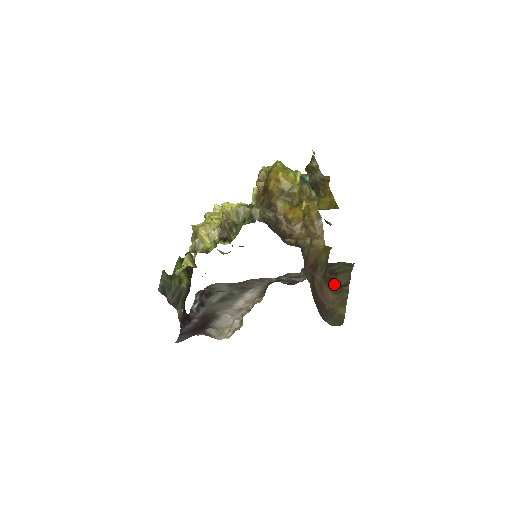
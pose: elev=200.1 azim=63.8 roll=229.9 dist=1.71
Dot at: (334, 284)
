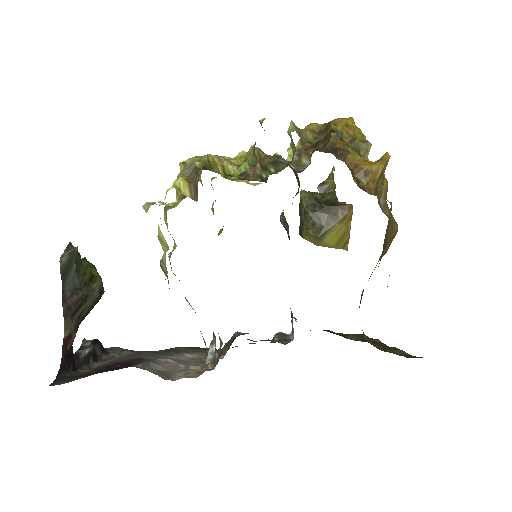
Dot at: occluded
